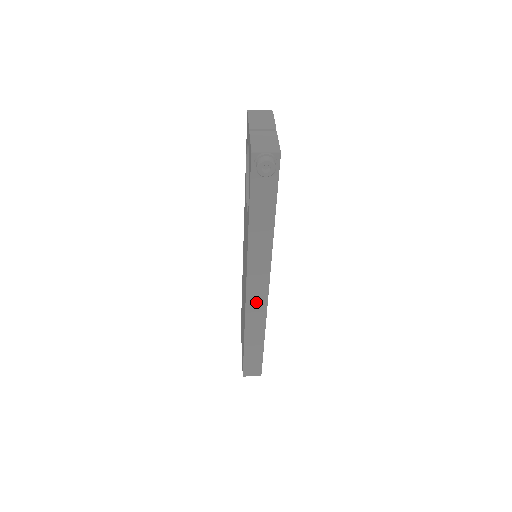
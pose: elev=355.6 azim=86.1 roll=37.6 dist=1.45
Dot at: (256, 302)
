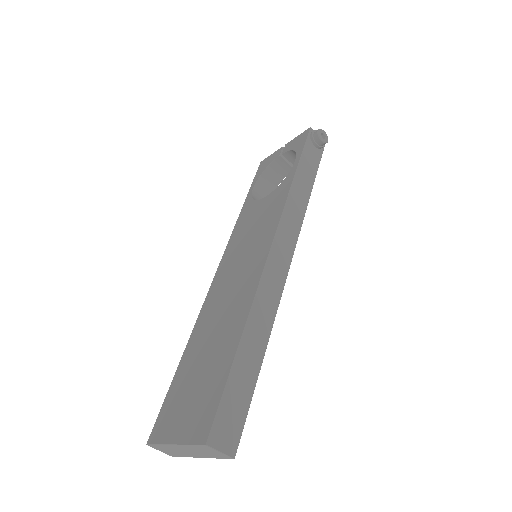
Dot at: (275, 271)
